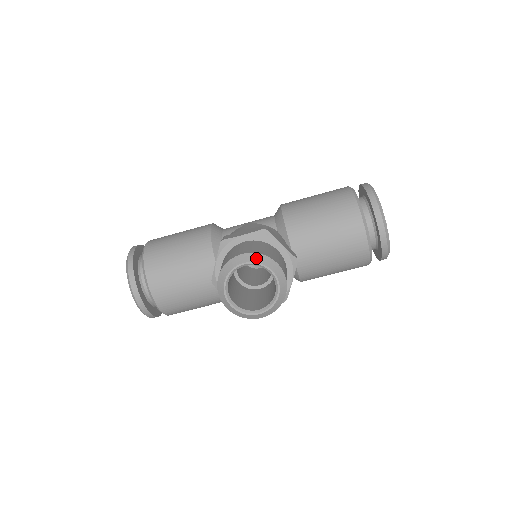
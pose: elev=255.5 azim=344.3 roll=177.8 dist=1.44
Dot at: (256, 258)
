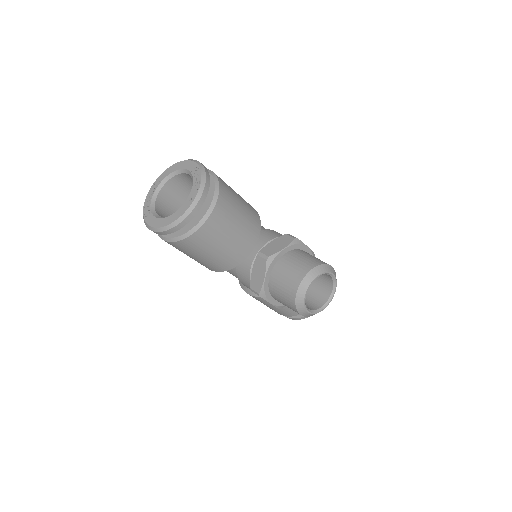
Dot at: occluded
